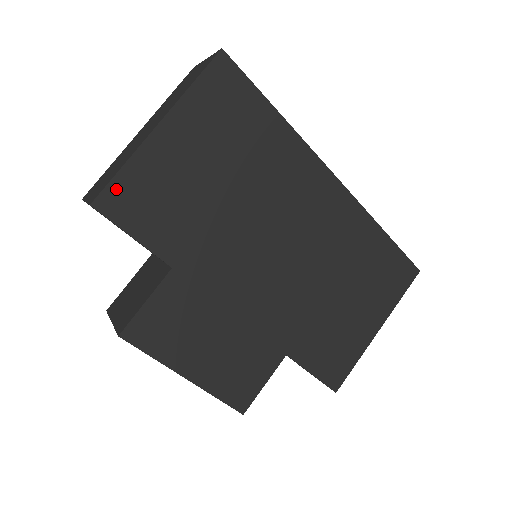
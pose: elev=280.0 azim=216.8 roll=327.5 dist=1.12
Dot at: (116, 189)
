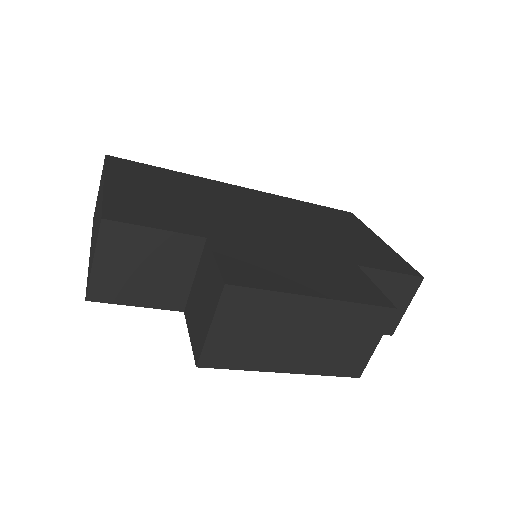
Dot at: (111, 209)
